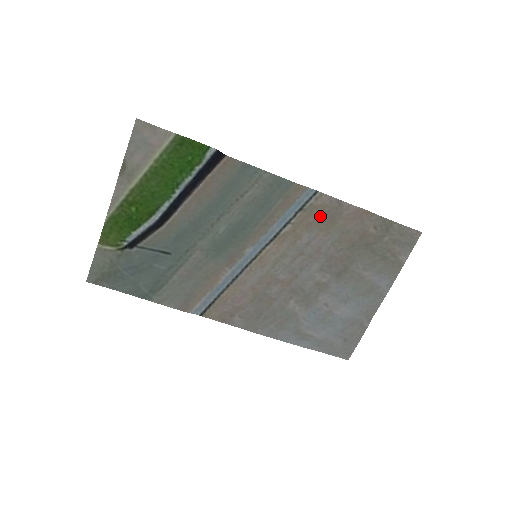
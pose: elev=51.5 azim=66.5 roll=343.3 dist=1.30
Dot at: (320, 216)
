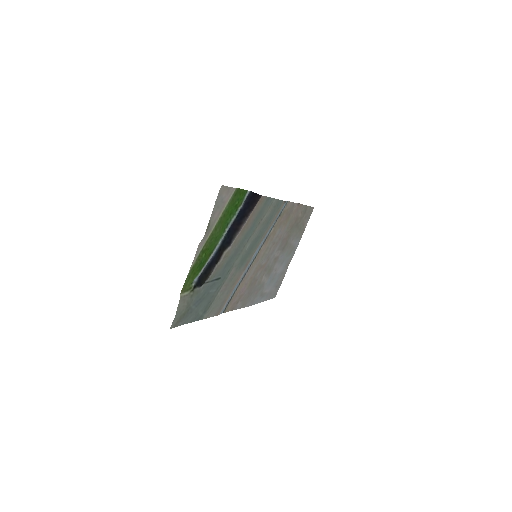
Dot at: (285, 216)
